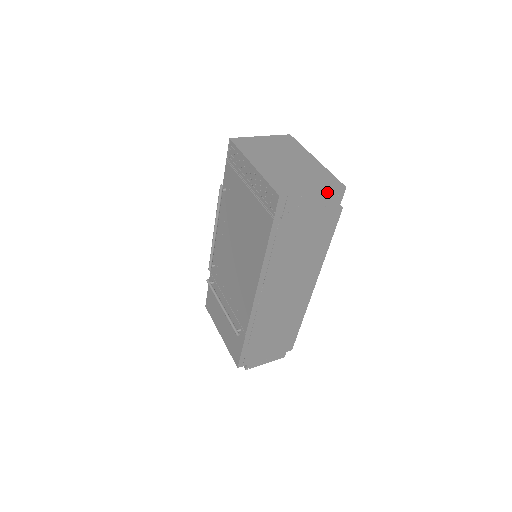
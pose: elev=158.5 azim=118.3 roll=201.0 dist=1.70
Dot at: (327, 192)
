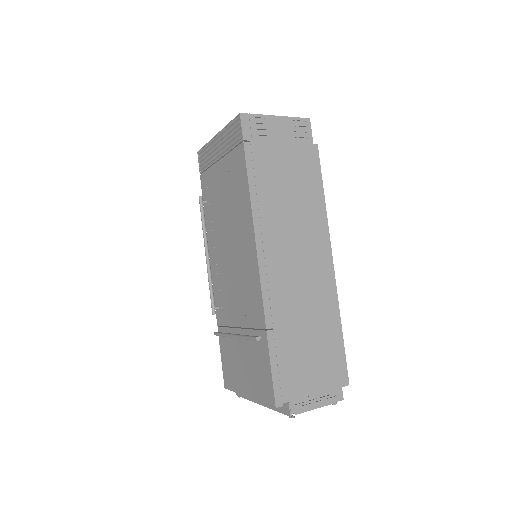
Dot at: (291, 120)
